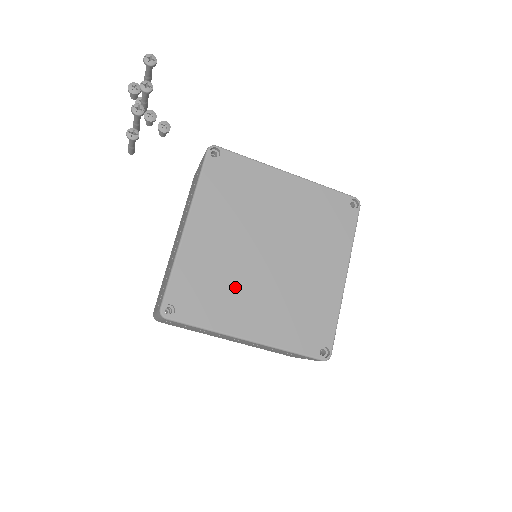
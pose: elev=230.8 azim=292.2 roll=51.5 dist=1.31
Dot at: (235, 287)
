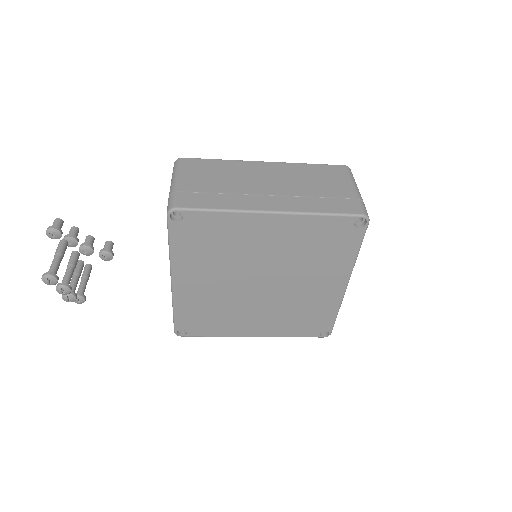
Dot at: (233, 311)
